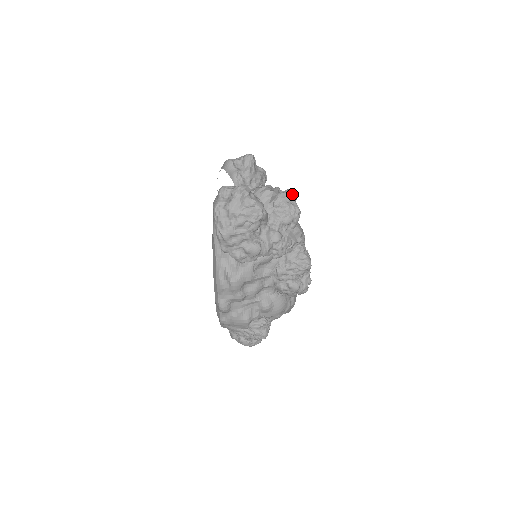
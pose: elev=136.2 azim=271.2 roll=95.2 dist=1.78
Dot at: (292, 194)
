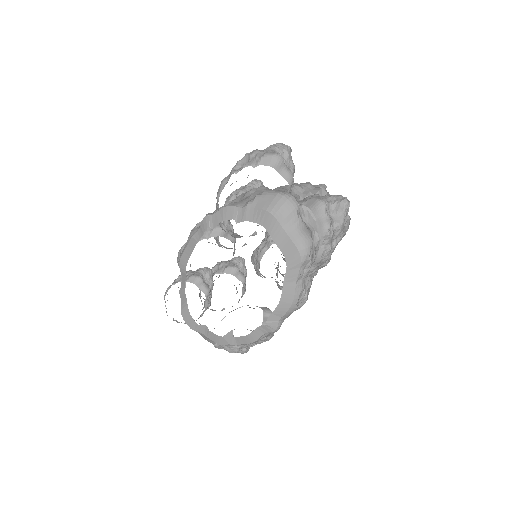
Dot at: occluded
